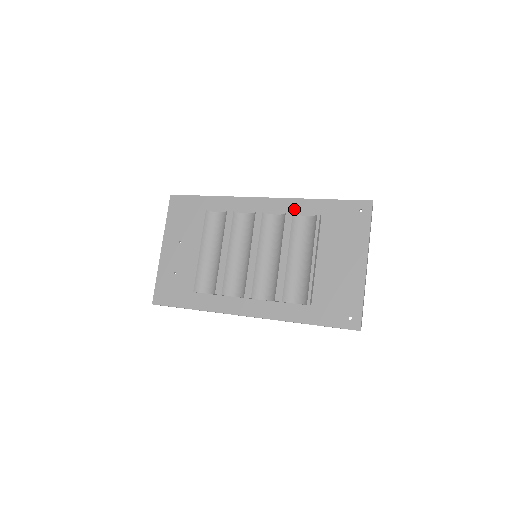
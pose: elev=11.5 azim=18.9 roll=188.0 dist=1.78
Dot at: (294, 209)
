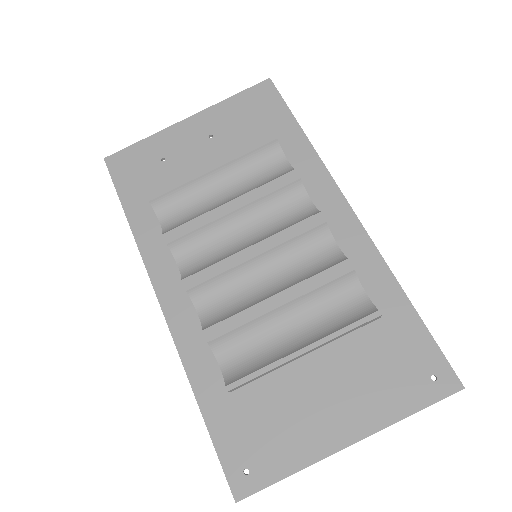
Dot at: (364, 266)
